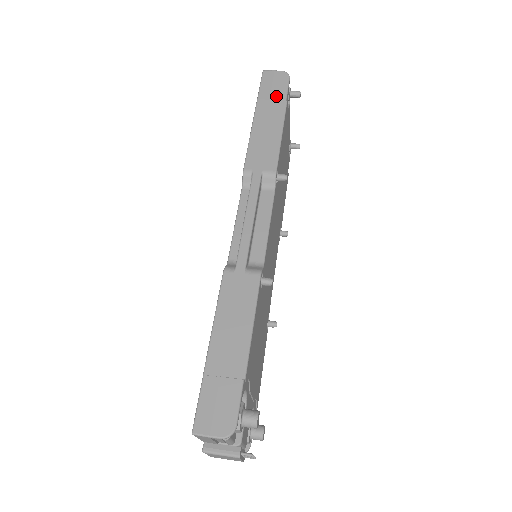
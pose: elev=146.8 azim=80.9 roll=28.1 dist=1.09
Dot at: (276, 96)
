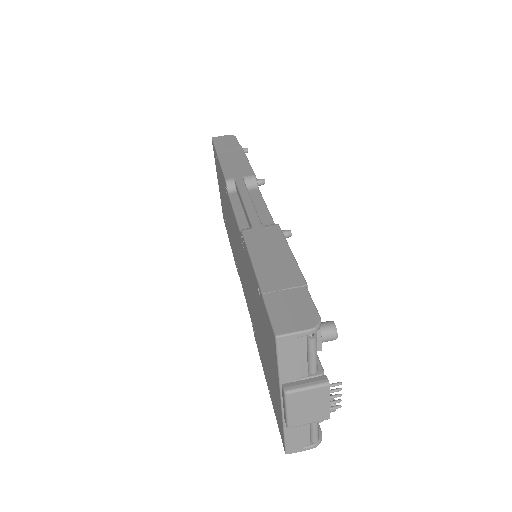
Dot at: (230, 145)
